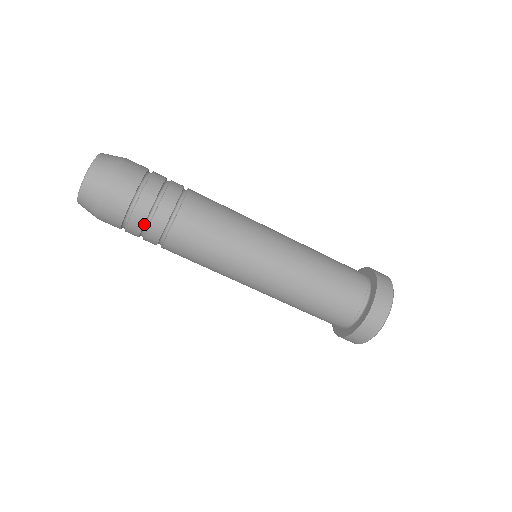
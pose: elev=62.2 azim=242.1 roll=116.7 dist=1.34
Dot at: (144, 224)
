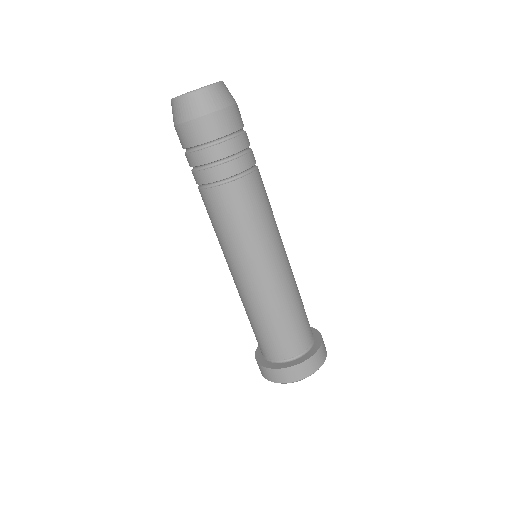
Dot at: (194, 166)
